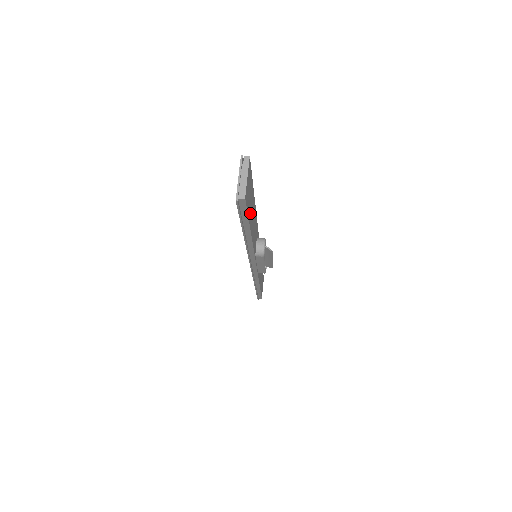
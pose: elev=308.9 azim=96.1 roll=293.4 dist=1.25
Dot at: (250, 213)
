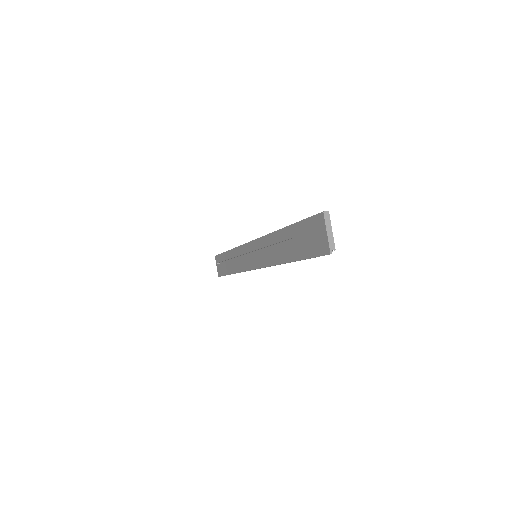
Dot at: occluded
